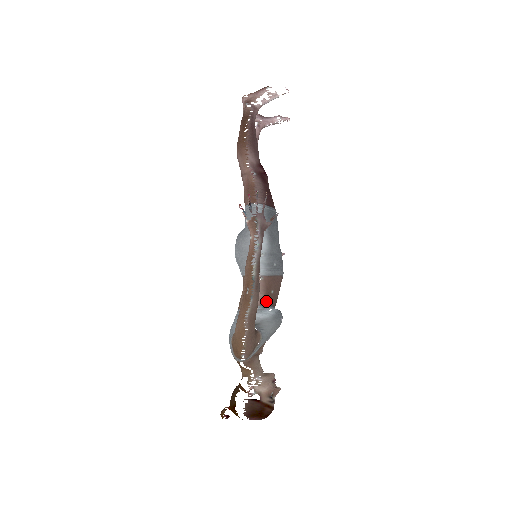
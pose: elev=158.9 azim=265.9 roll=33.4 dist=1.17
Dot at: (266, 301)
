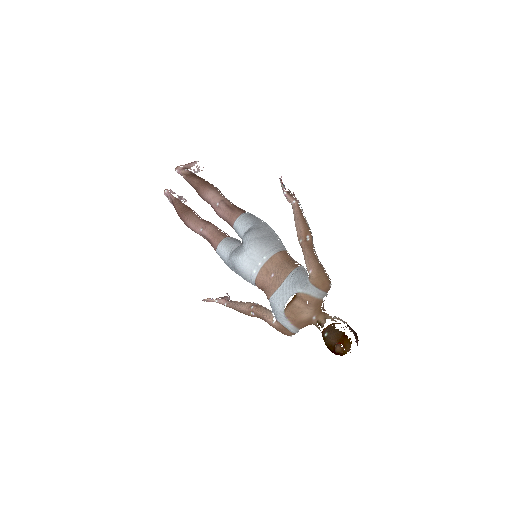
Dot at: occluded
